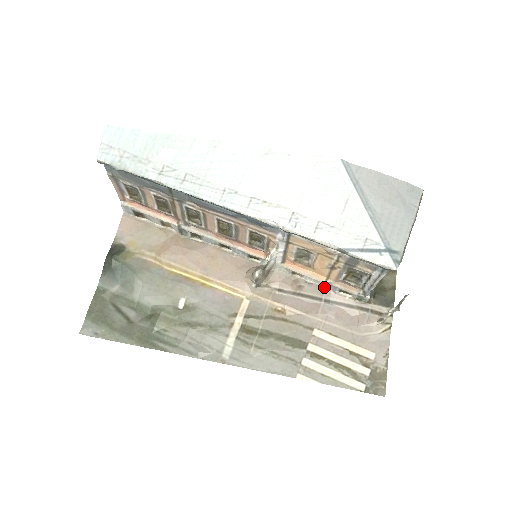
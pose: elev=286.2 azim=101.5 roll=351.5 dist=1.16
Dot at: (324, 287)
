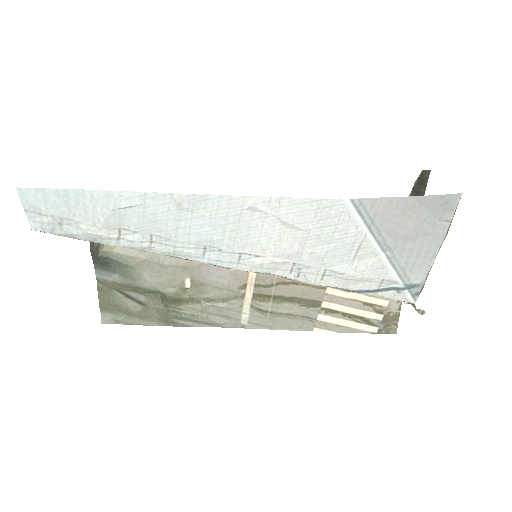
Dot at: occluded
